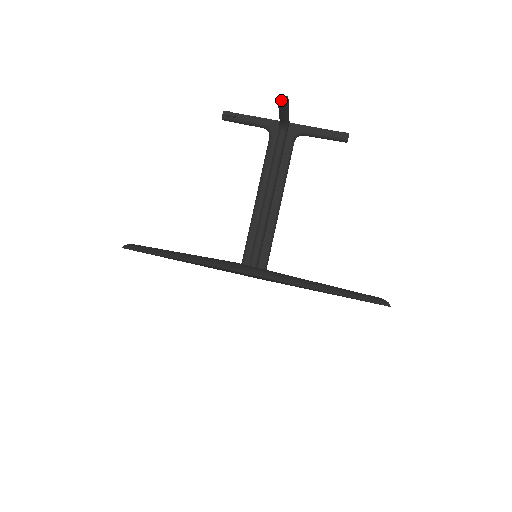
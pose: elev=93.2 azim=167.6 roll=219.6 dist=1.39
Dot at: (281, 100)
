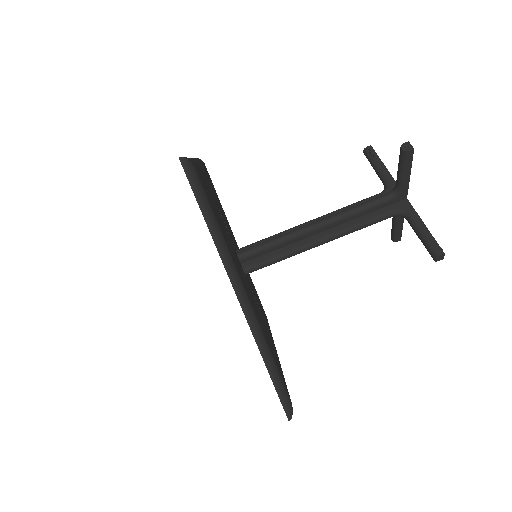
Dot at: (405, 146)
